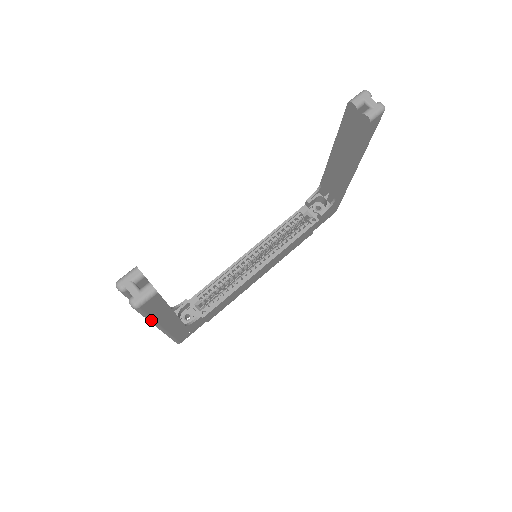
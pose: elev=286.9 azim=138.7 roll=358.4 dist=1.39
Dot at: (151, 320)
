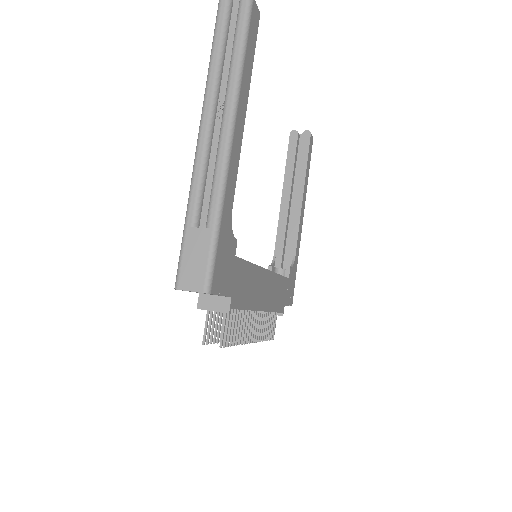
Dot at: (242, 63)
